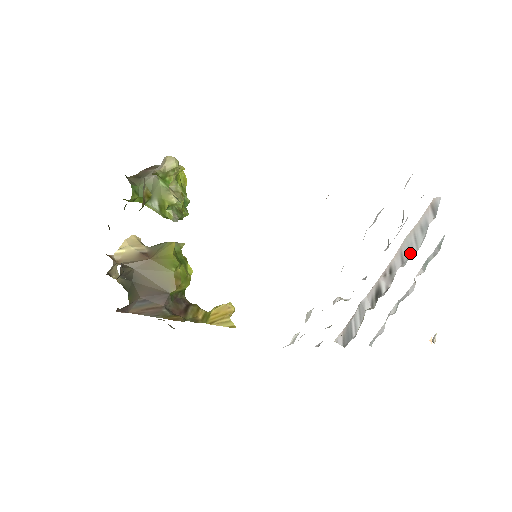
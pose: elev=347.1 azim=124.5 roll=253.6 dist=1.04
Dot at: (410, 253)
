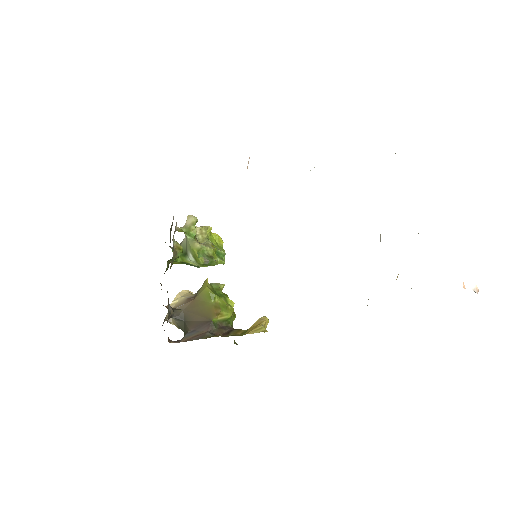
Dot at: occluded
